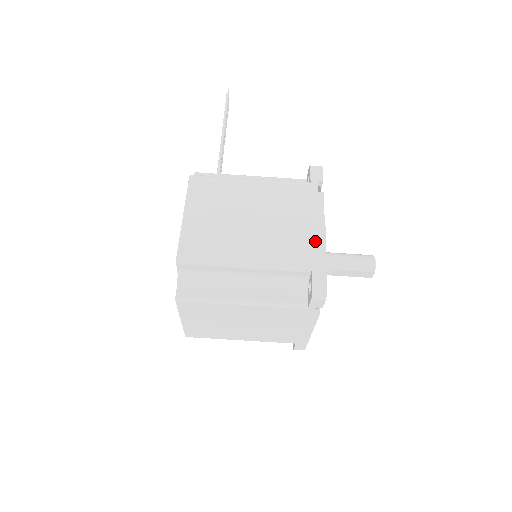
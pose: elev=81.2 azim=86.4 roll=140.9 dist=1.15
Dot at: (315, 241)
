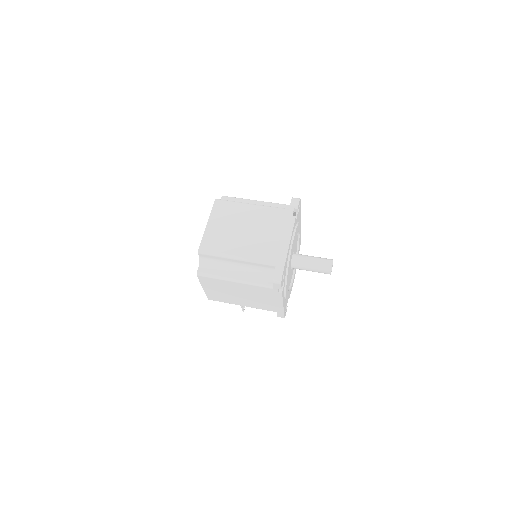
Dot at: occluded
